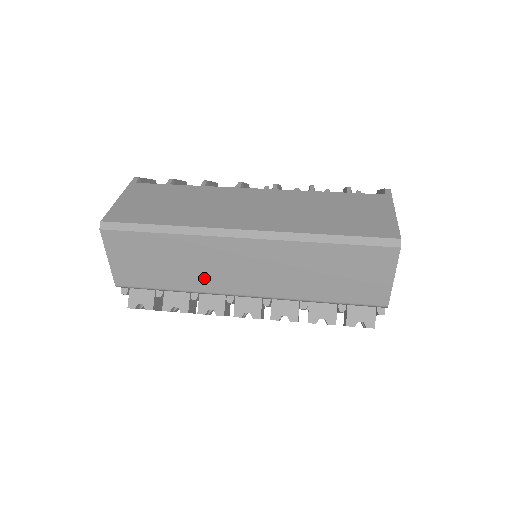
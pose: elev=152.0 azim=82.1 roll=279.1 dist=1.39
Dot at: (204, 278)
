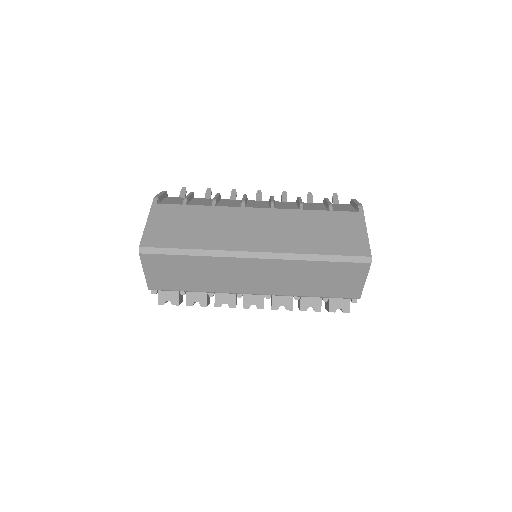
Dot at: (221, 284)
